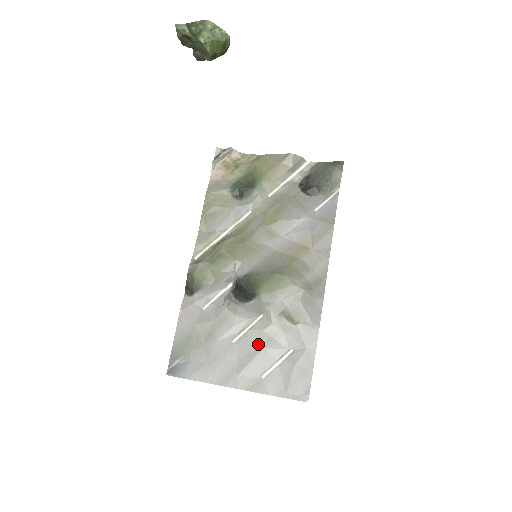
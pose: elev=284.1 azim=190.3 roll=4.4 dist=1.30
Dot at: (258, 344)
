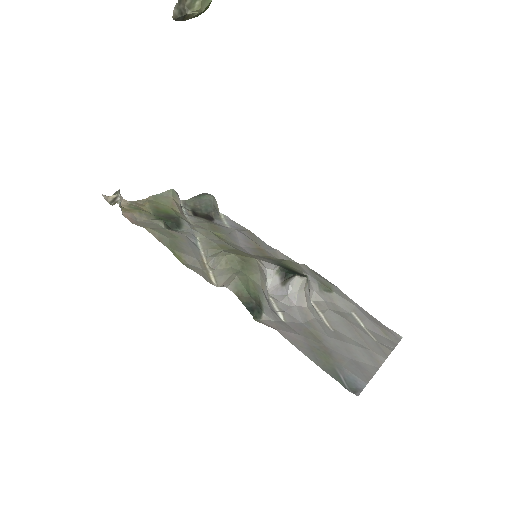
Dot at: (341, 320)
